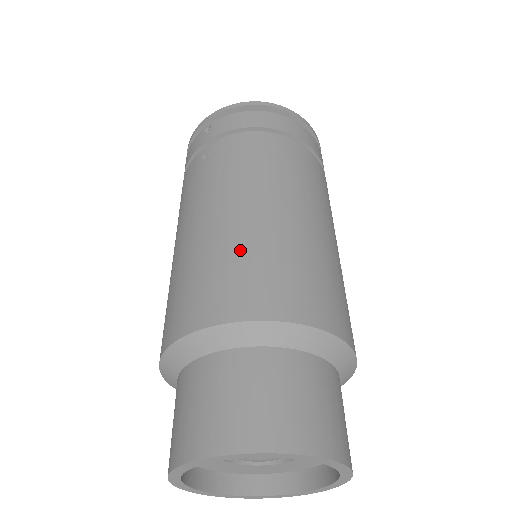
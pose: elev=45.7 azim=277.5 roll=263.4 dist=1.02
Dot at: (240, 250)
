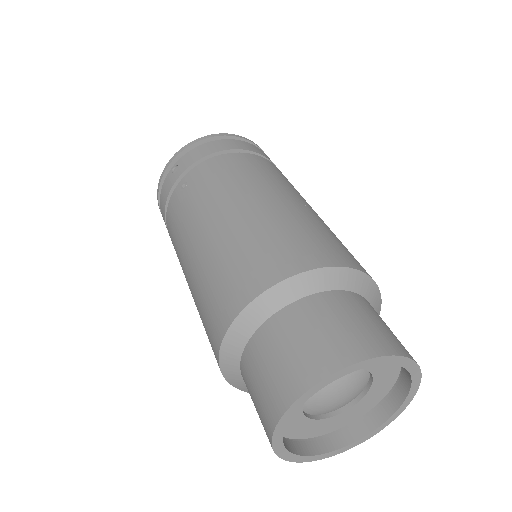
Dot at: (255, 234)
